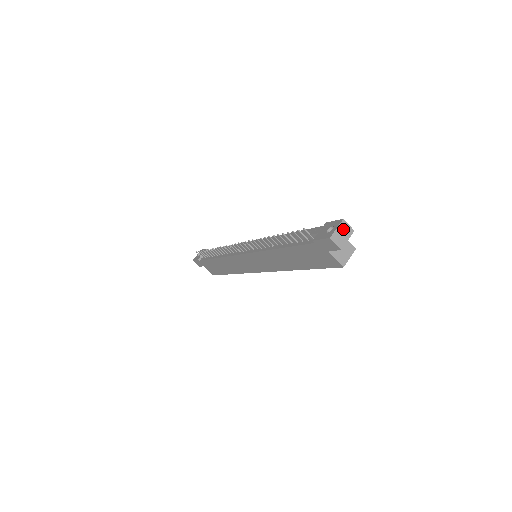
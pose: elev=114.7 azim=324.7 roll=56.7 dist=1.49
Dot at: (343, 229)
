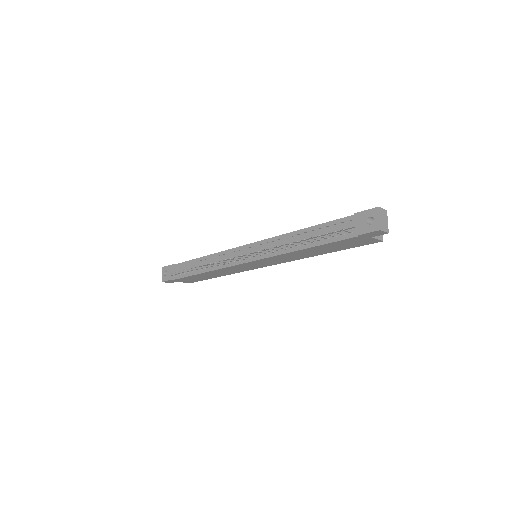
Dot at: (382, 215)
